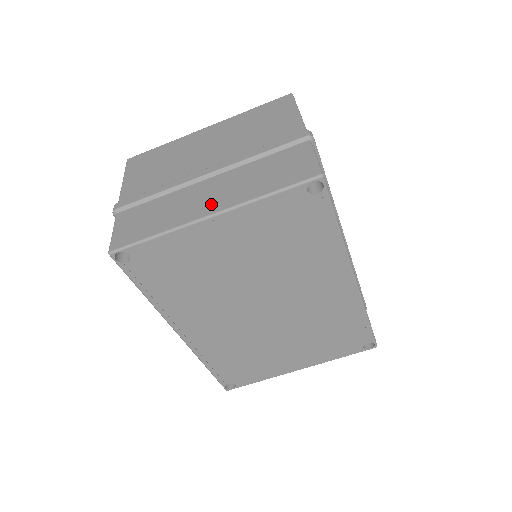
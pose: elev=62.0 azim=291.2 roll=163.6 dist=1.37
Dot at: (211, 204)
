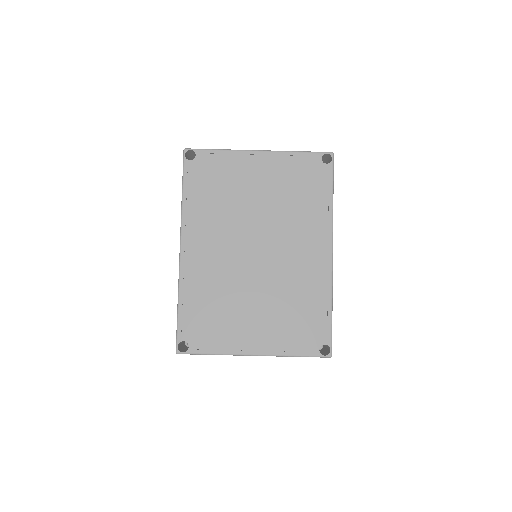
Dot at: occluded
